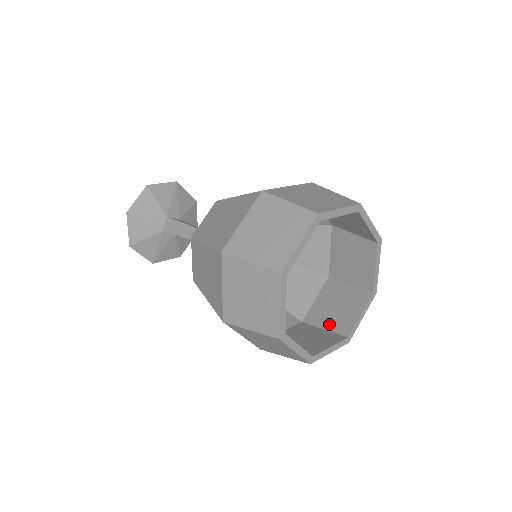
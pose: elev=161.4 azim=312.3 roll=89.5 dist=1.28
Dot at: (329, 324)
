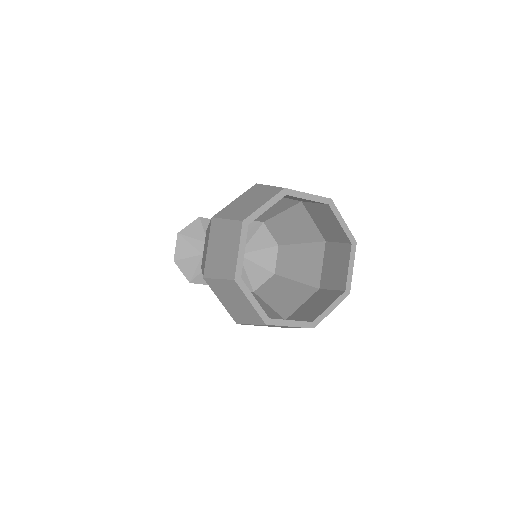
Dot at: (304, 317)
